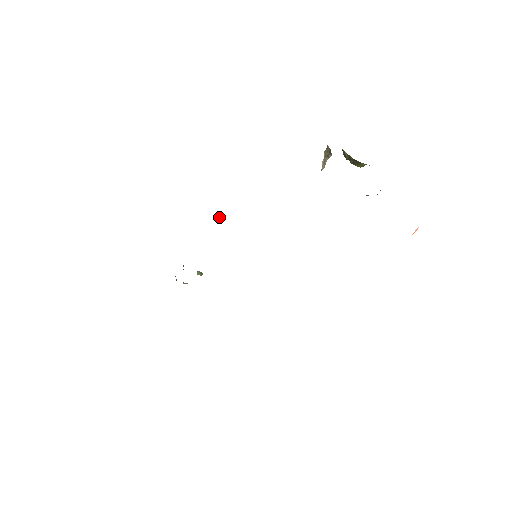
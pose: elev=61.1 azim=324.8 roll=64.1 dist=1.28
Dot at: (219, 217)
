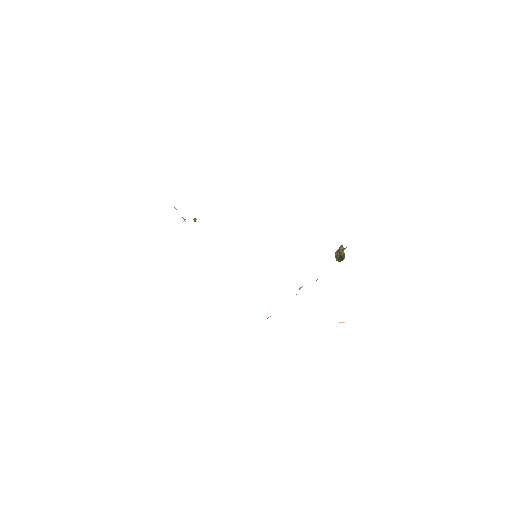
Dot at: occluded
